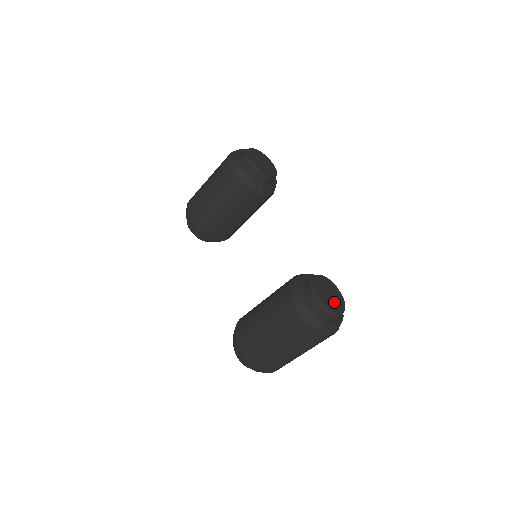
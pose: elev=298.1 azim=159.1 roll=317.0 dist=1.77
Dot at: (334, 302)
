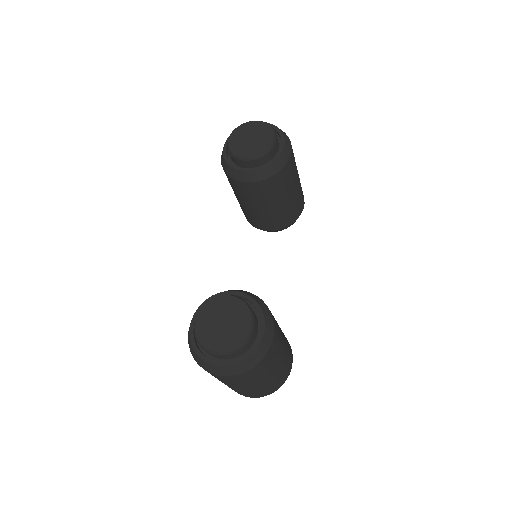
Dot at: (222, 335)
